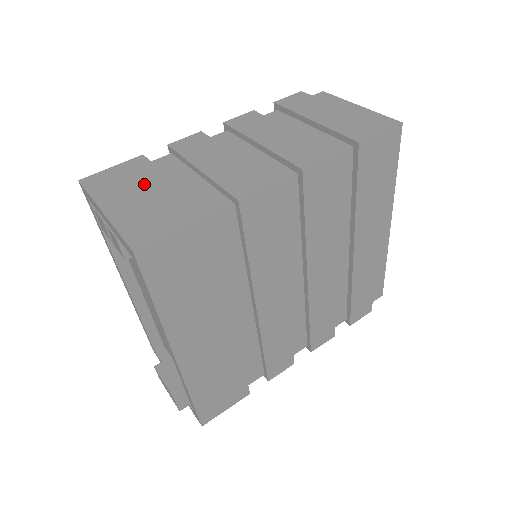
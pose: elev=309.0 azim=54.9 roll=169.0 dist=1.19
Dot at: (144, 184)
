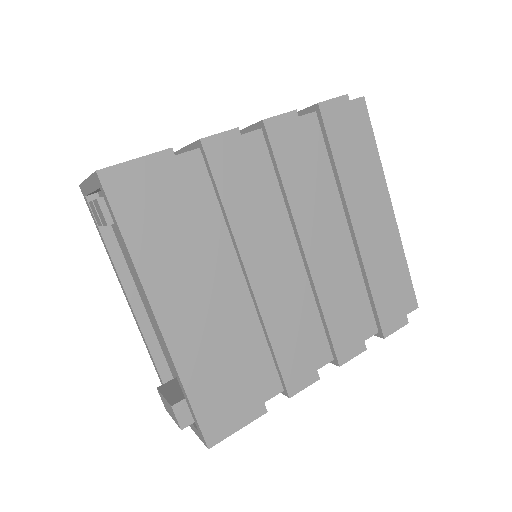
Dot at: occluded
